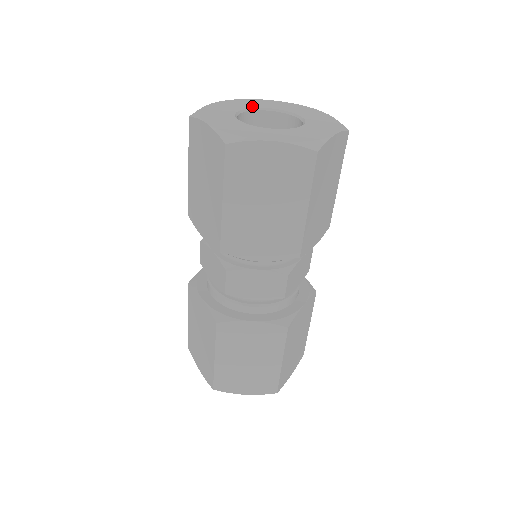
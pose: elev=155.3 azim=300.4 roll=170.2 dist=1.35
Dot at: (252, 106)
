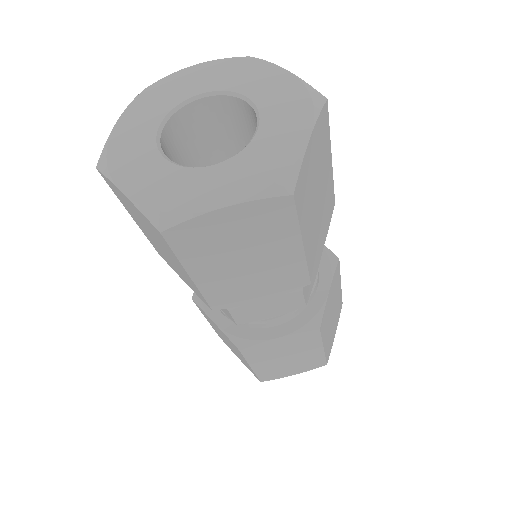
Dot at: (175, 100)
